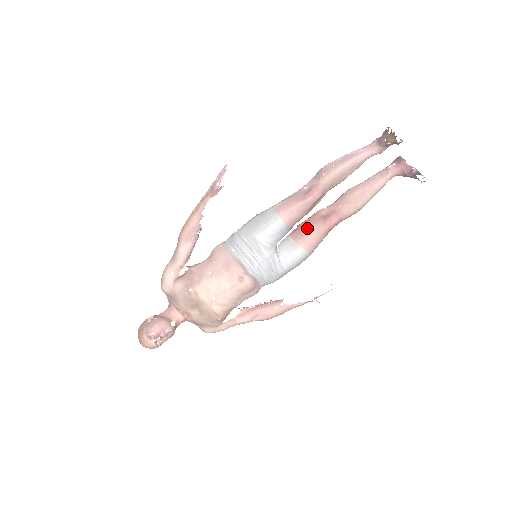
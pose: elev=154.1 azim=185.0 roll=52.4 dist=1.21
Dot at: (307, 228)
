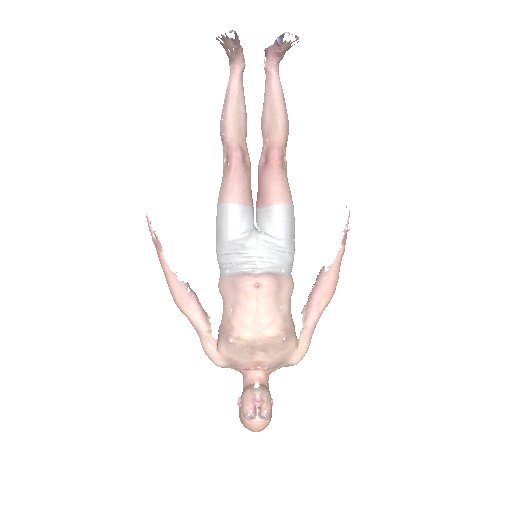
Dot at: (262, 186)
